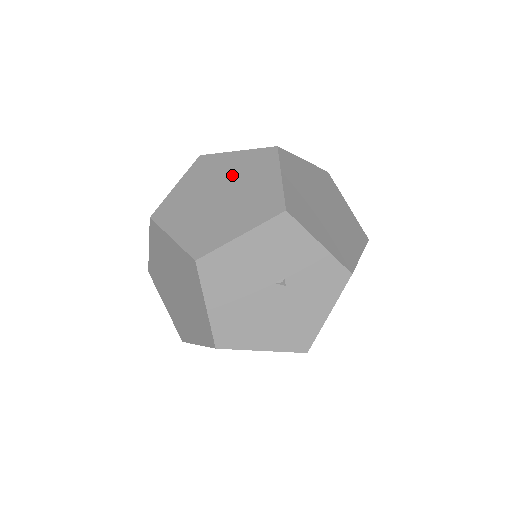
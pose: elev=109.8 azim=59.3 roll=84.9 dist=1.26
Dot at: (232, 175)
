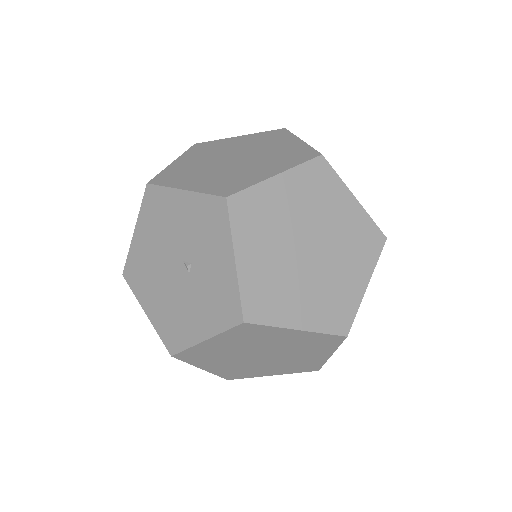
Dot at: (265, 152)
